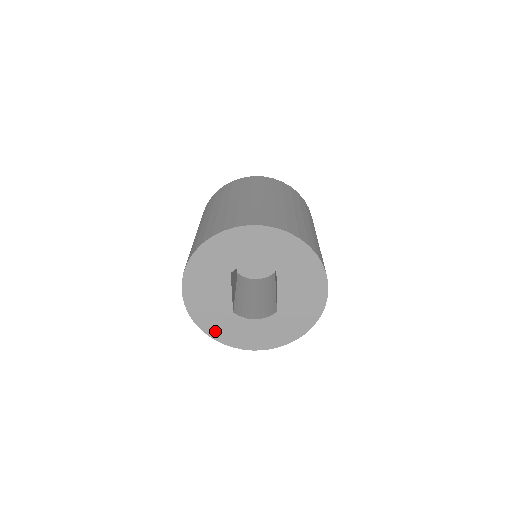
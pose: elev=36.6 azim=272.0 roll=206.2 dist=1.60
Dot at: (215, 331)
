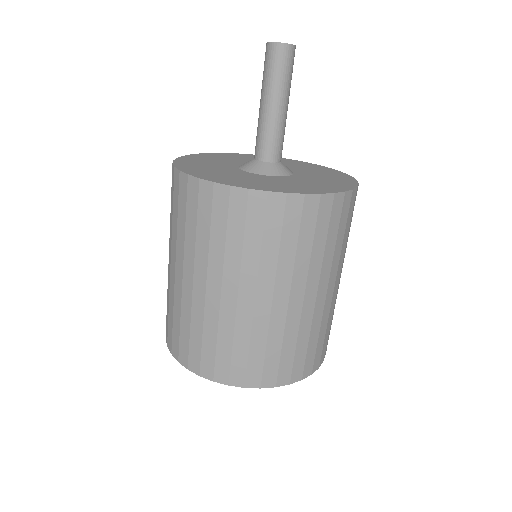
Dot at: occluded
